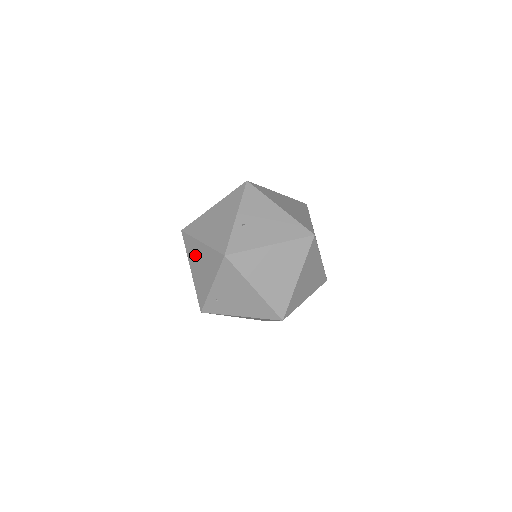
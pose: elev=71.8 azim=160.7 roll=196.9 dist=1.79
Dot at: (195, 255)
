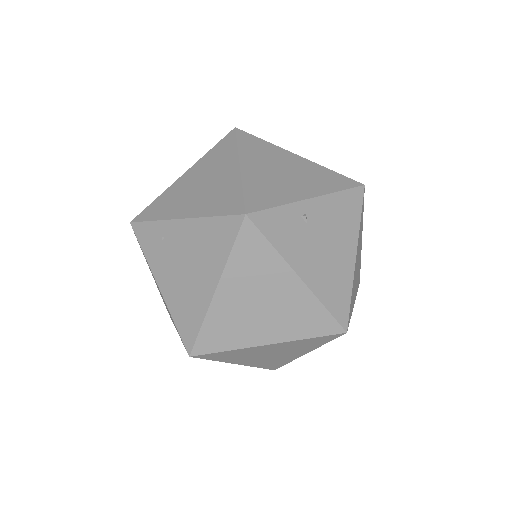
Dot at: (213, 167)
